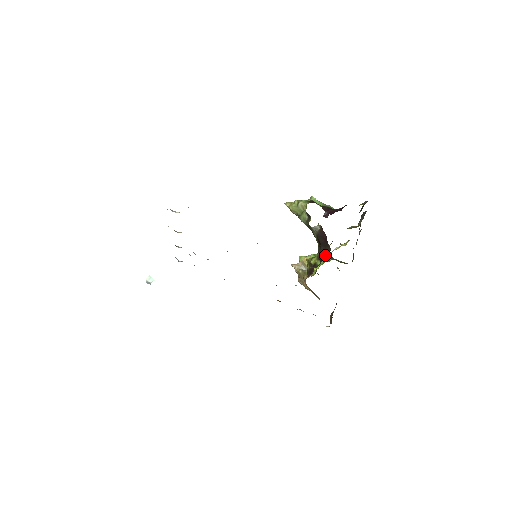
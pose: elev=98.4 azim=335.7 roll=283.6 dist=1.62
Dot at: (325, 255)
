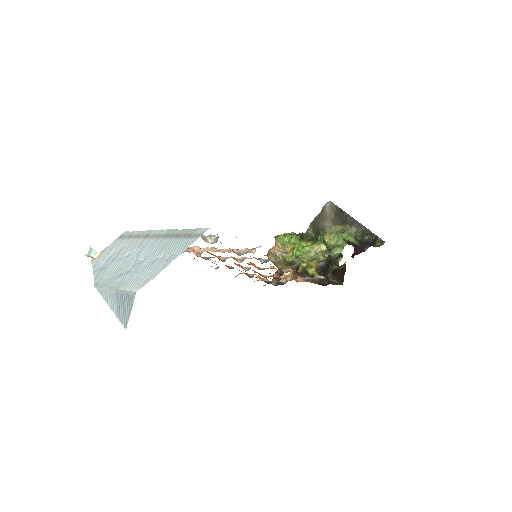
Dot at: (300, 237)
